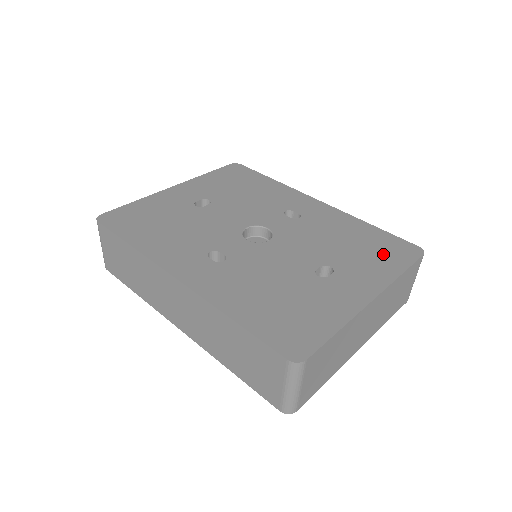
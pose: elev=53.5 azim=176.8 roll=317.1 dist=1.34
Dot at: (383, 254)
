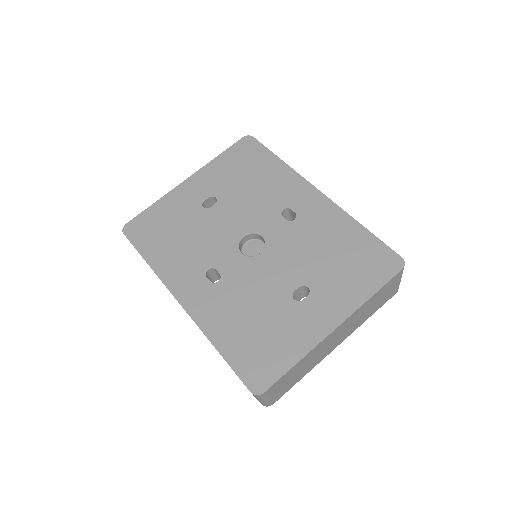
Dot at: (362, 269)
